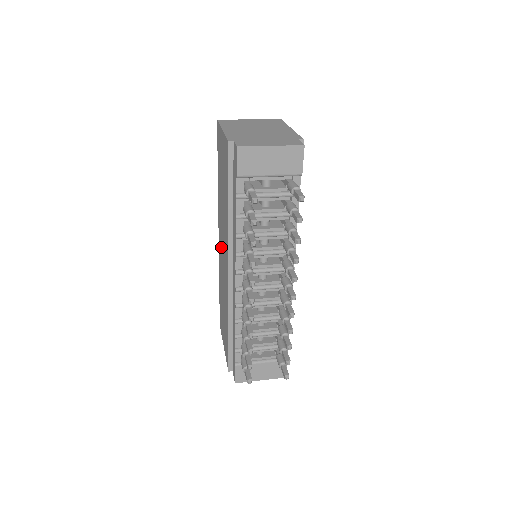
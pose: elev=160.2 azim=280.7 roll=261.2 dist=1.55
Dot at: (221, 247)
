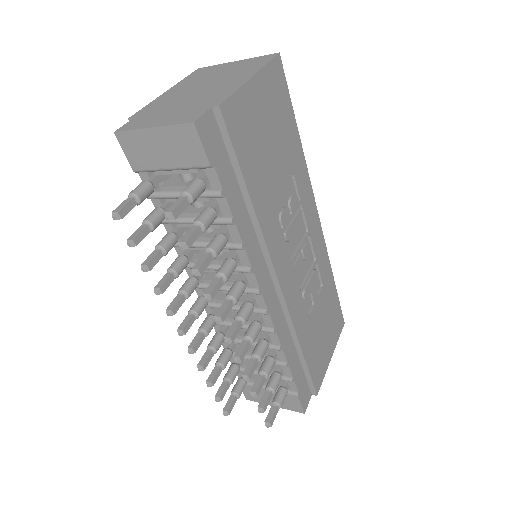
Dot at: occluded
